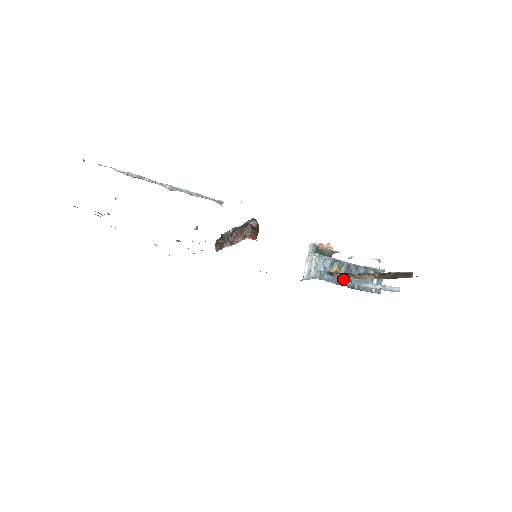
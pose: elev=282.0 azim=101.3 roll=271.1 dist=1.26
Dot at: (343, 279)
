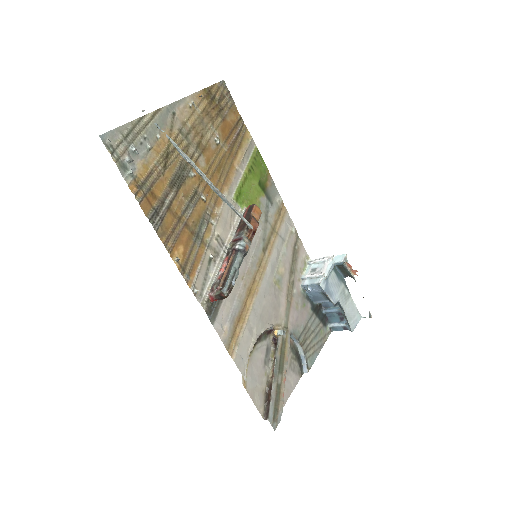
Dot at: occluded
